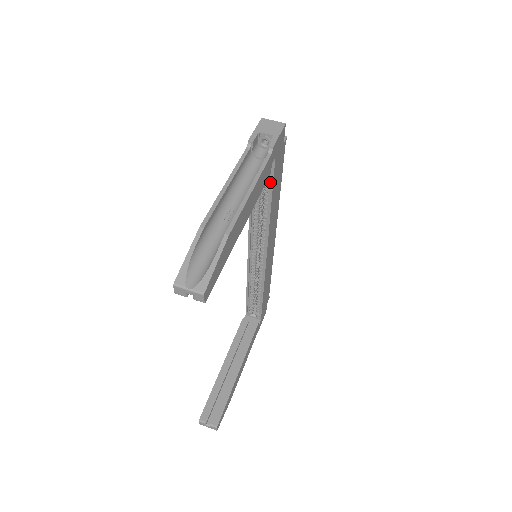
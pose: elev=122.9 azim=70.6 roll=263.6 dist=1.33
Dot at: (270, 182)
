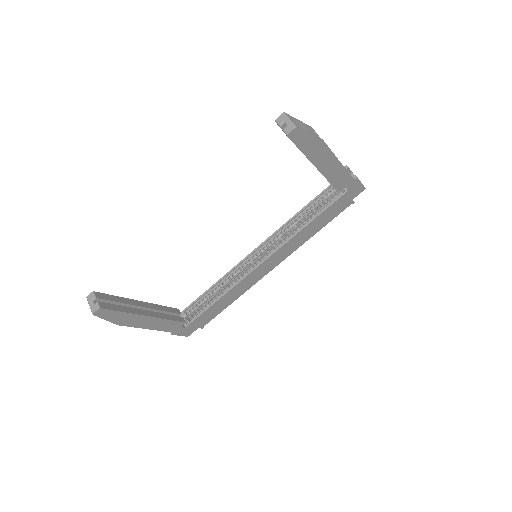
Dot at: (326, 207)
